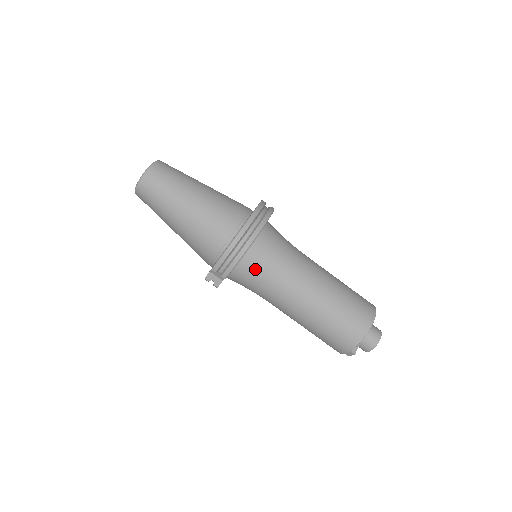
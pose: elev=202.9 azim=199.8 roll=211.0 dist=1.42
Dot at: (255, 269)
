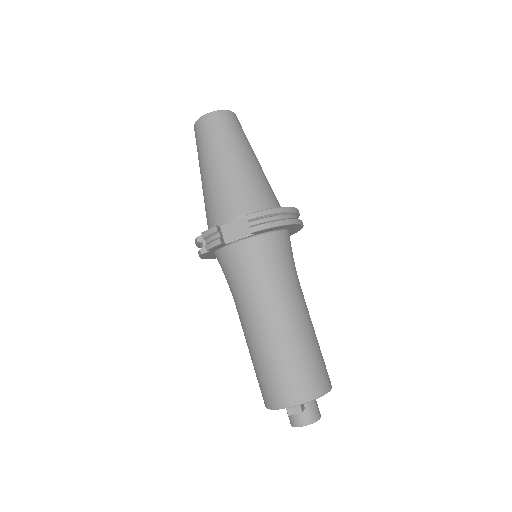
Dot at: (274, 252)
